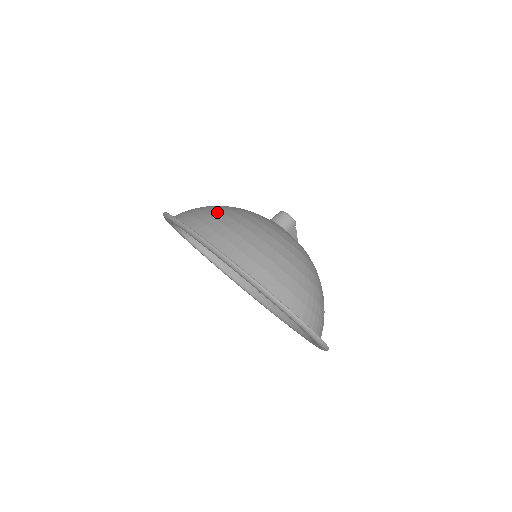
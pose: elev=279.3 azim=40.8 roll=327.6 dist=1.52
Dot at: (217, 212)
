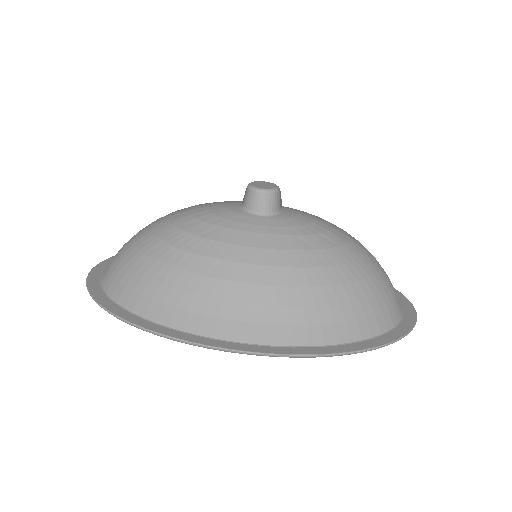
Dot at: (203, 281)
